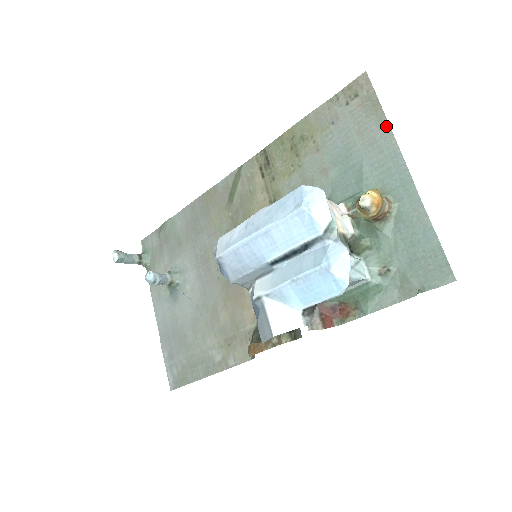
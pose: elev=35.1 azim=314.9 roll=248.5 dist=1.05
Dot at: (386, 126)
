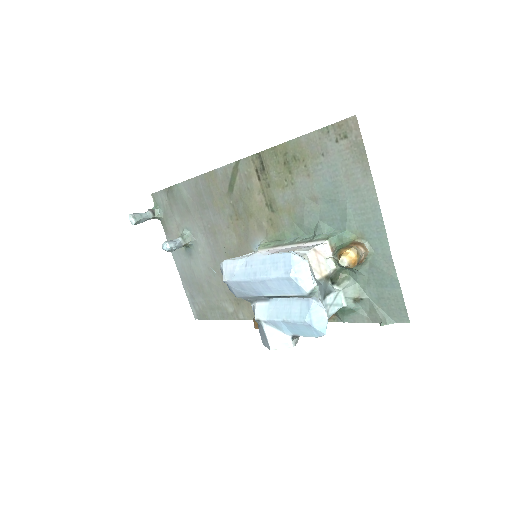
Dot at: (370, 179)
